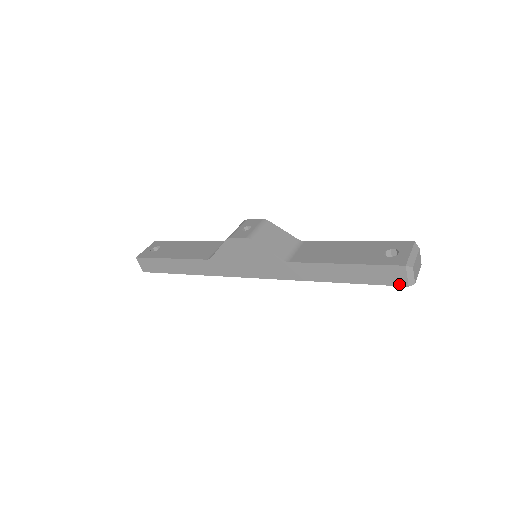
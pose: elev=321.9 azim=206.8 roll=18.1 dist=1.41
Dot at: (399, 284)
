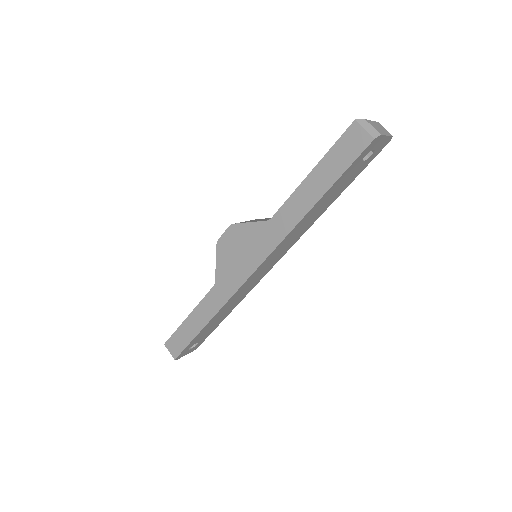
Dot at: (365, 145)
